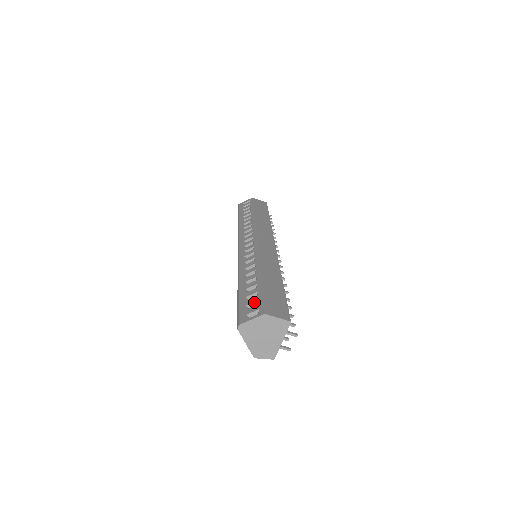
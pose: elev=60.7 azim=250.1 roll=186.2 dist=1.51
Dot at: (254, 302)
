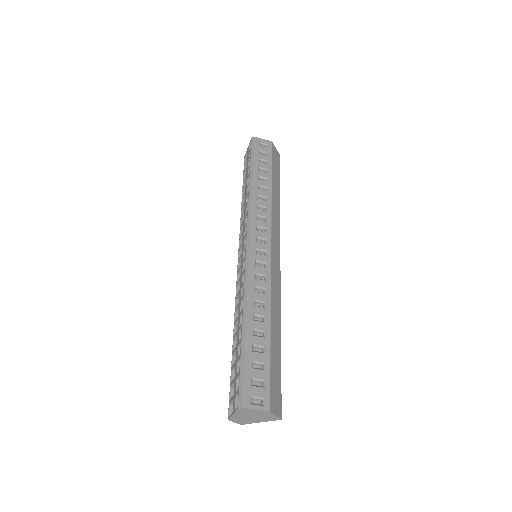
Dot at: (261, 379)
